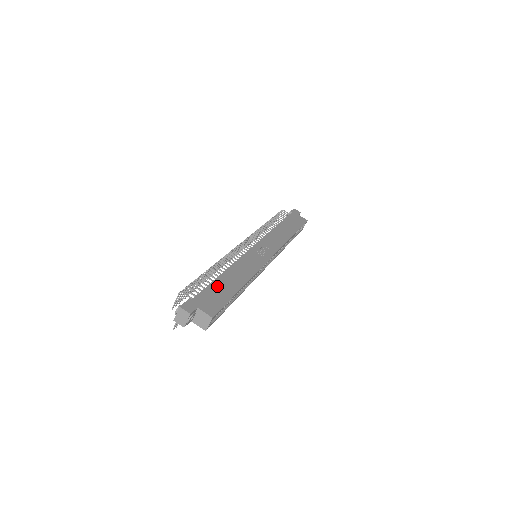
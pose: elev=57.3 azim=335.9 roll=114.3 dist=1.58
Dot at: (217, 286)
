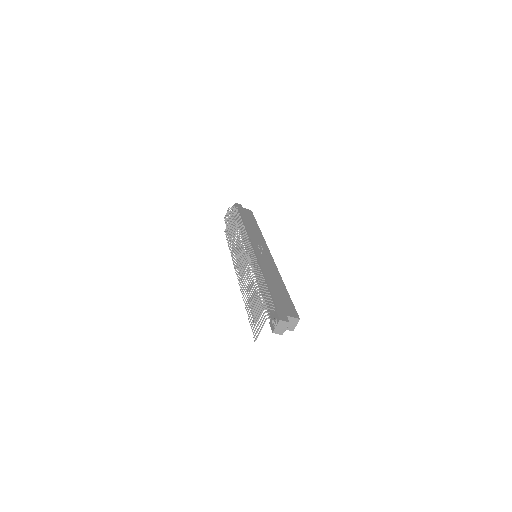
Dot at: (276, 293)
